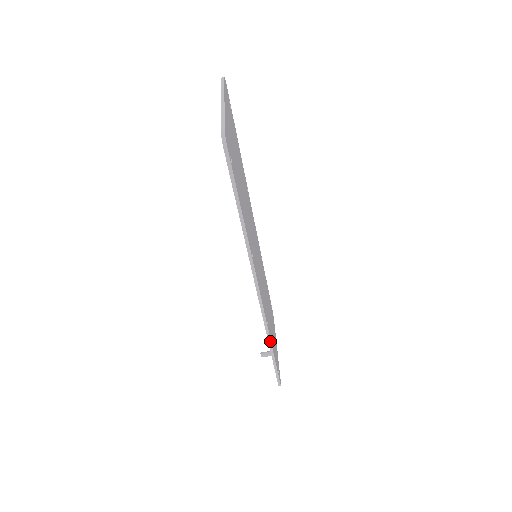
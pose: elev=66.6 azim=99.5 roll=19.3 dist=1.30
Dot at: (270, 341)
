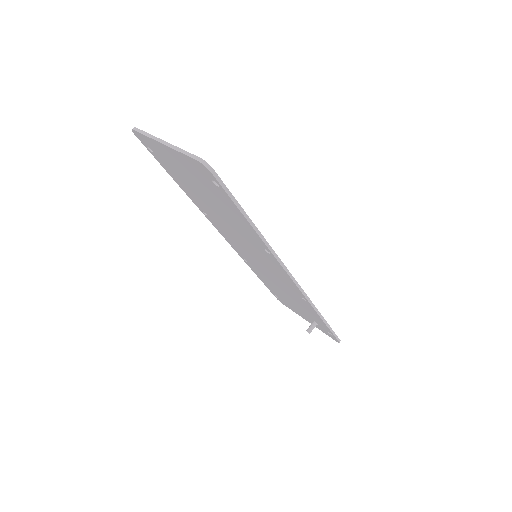
Dot at: (318, 311)
